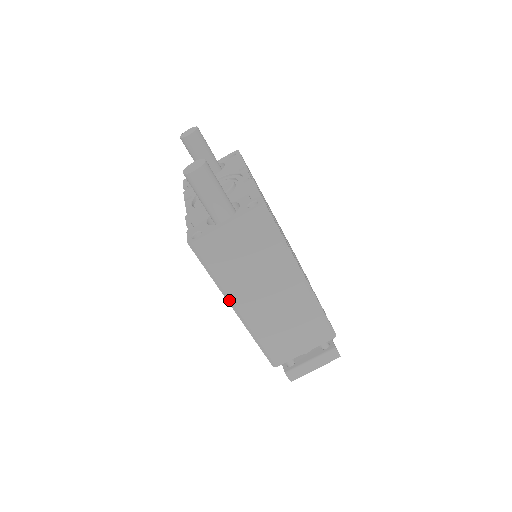
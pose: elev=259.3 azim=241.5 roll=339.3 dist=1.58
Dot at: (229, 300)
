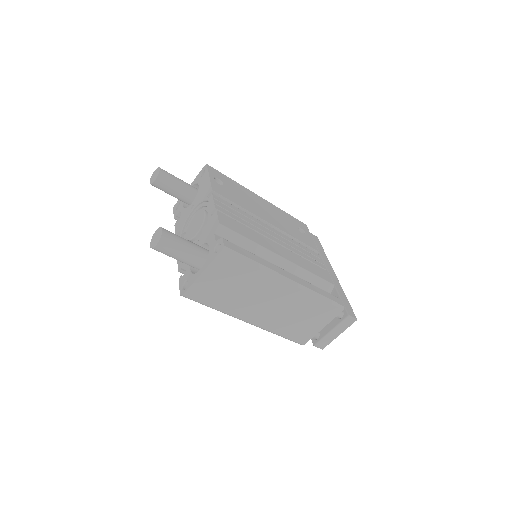
Dot at: occluded
